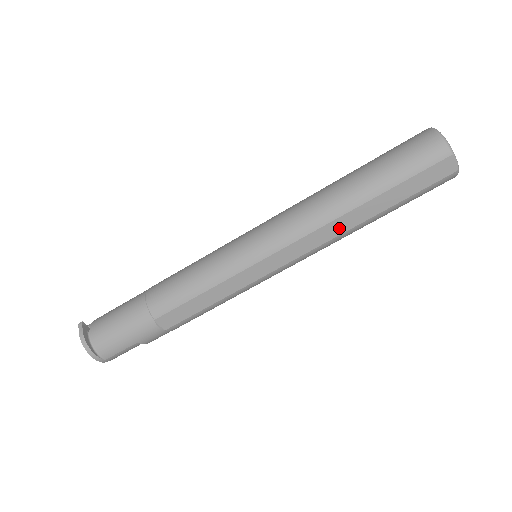
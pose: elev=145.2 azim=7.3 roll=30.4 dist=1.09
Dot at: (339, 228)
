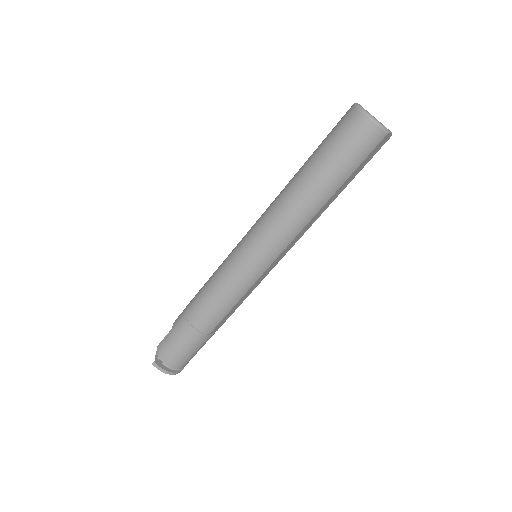
Dot at: (316, 217)
